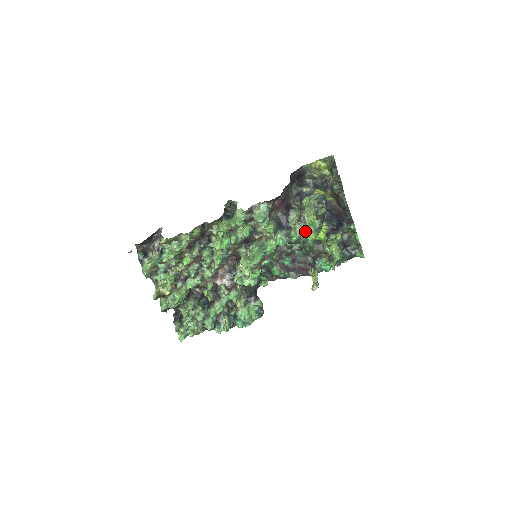
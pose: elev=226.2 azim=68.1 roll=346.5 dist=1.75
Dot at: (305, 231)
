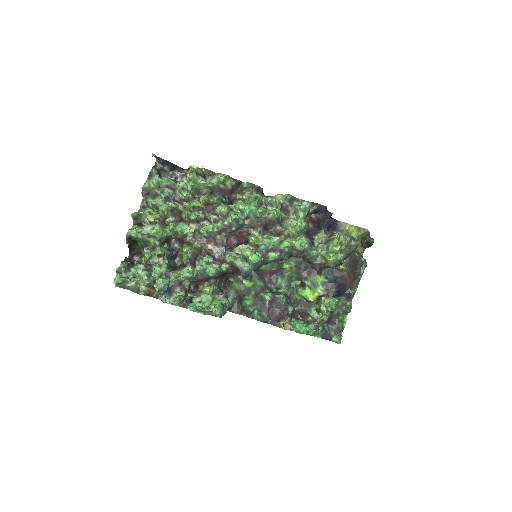
Dot at: (328, 252)
